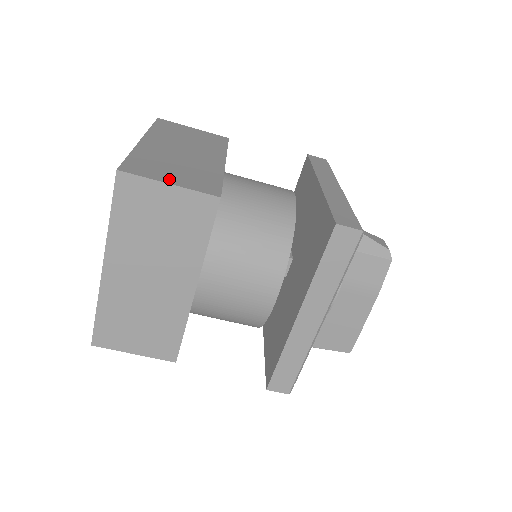
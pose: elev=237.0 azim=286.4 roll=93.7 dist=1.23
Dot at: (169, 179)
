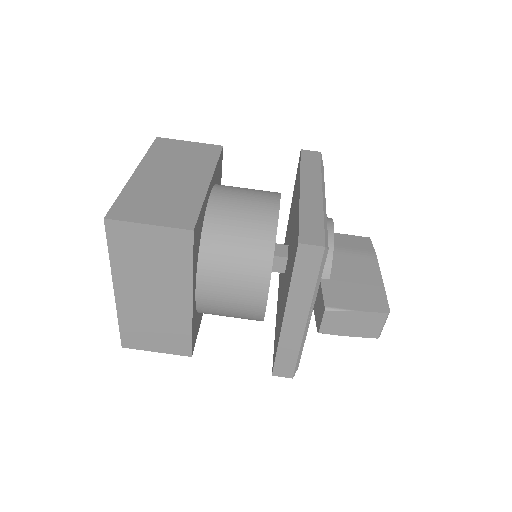
Dot at: occluded
